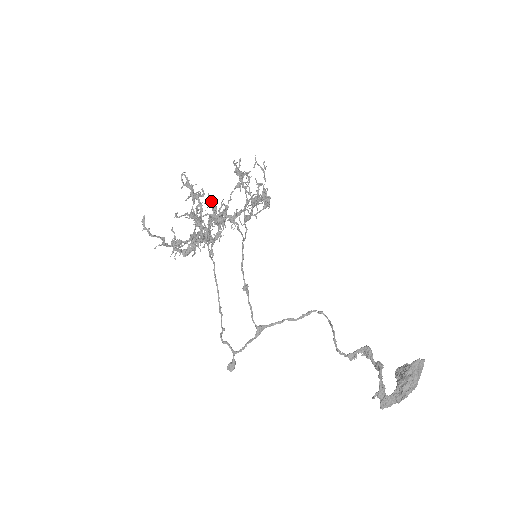
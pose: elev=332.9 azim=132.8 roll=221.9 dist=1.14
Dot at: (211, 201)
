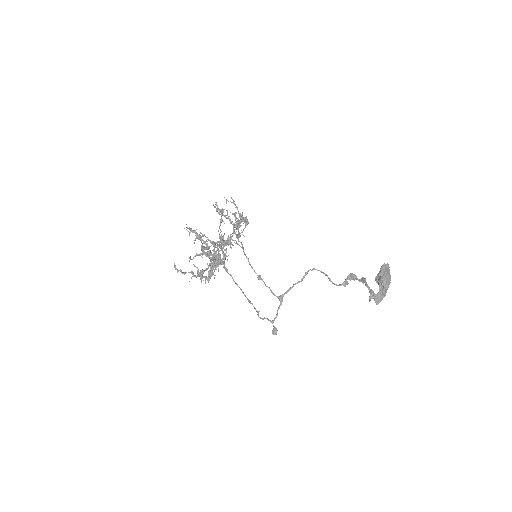
Dot at: occluded
